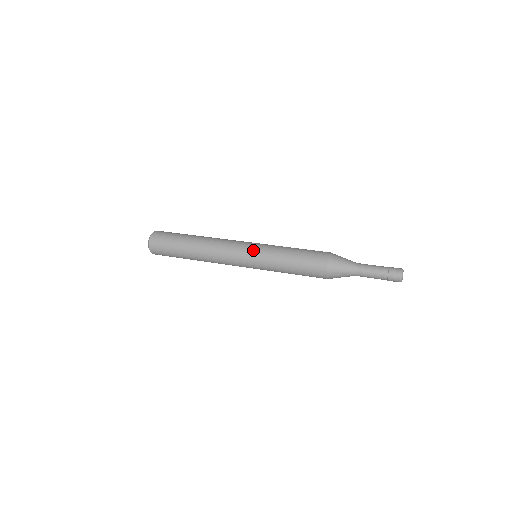
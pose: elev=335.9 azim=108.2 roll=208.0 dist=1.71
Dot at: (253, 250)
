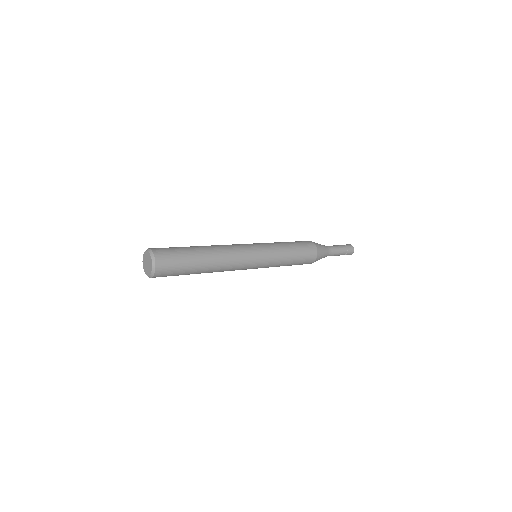
Dot at: (261, 248)
